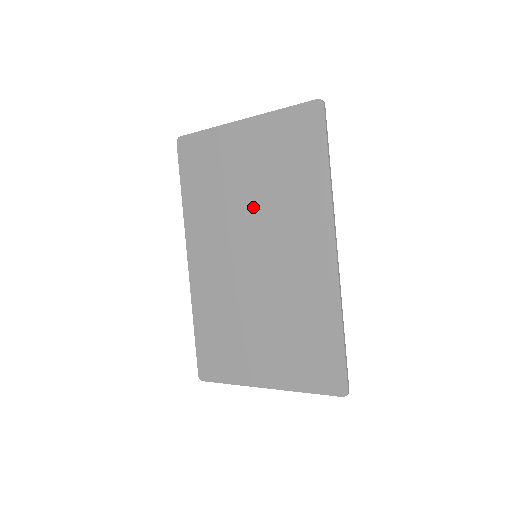
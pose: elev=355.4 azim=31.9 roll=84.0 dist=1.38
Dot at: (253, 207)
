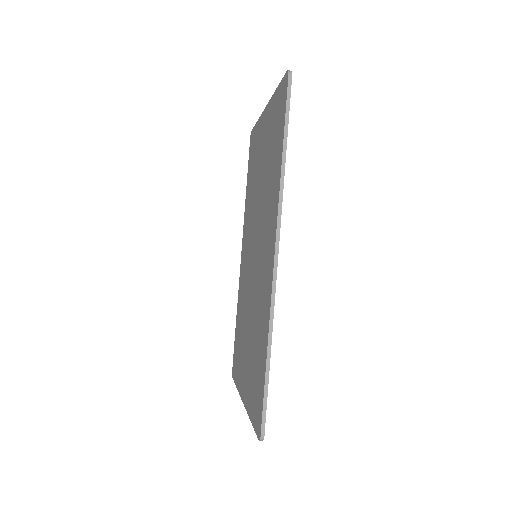
Dot at: (259, 202)
